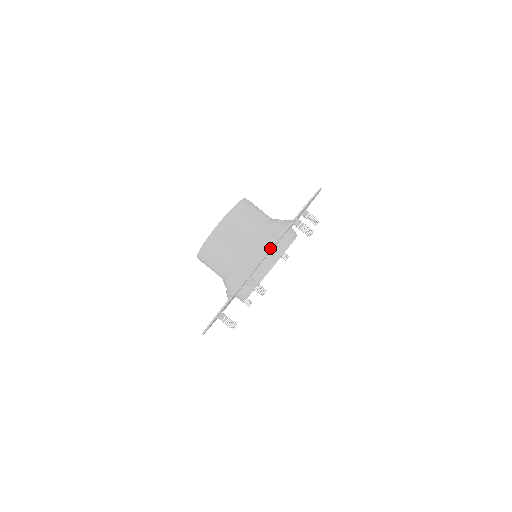
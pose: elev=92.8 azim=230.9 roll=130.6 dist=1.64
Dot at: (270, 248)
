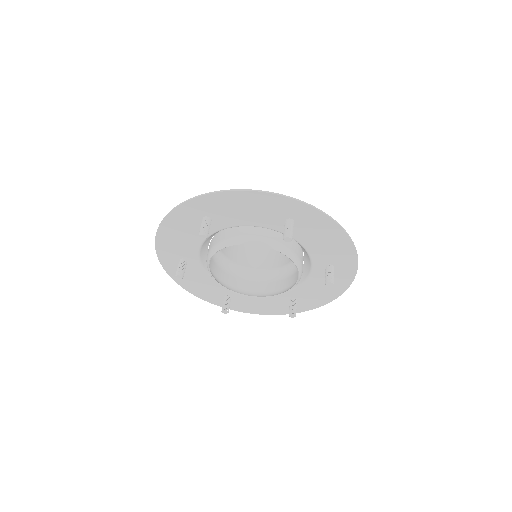
Dot at: (232, 189)
